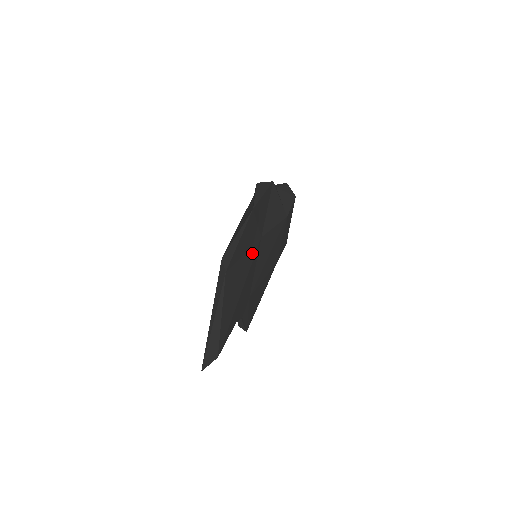
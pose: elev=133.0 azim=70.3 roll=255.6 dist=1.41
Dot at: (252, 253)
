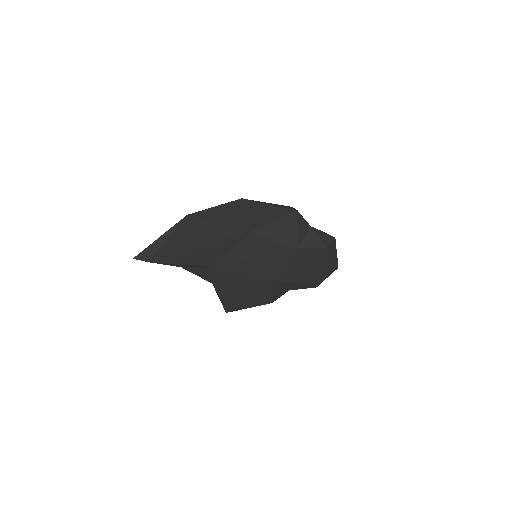
Dot at: (230, 232)
